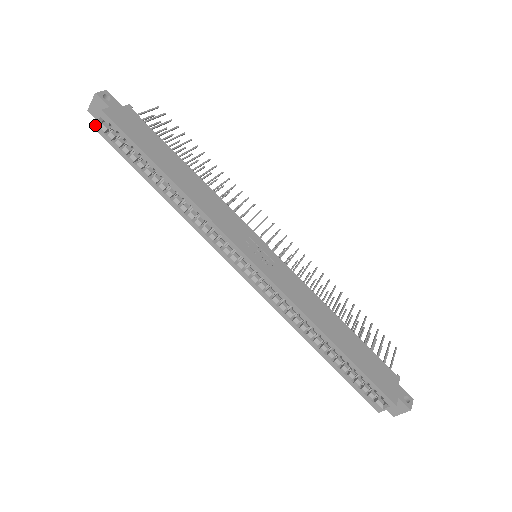
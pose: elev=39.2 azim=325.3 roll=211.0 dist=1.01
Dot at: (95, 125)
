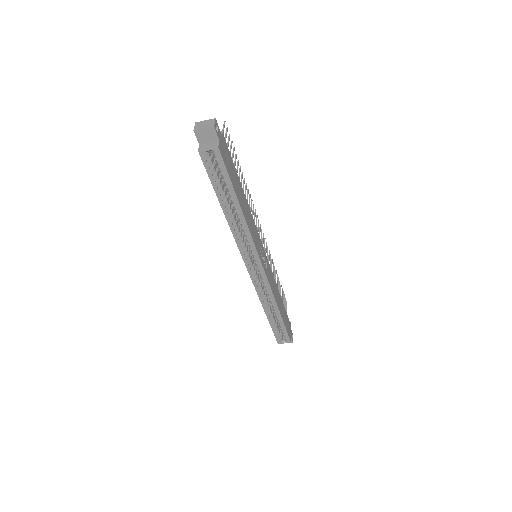
Dot at: (202, 151)
